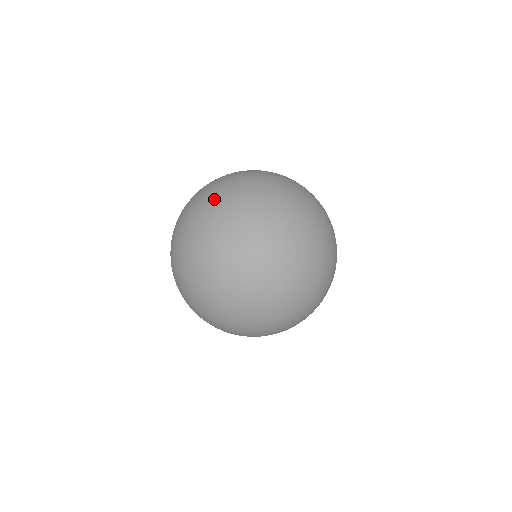
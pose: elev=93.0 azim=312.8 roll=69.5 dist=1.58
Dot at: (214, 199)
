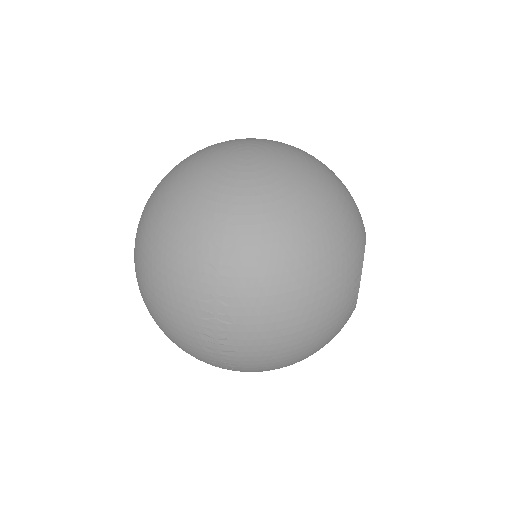
Dot at: occluded
